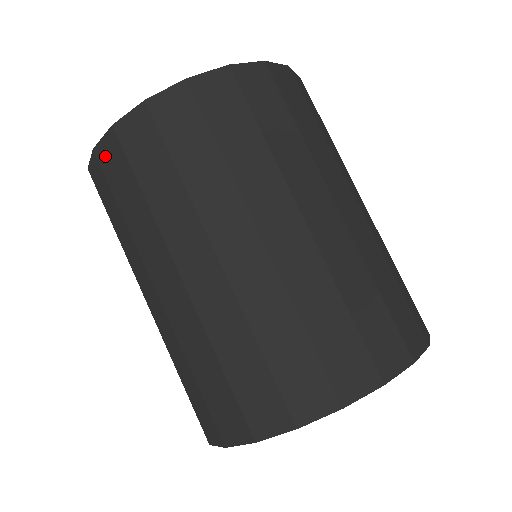
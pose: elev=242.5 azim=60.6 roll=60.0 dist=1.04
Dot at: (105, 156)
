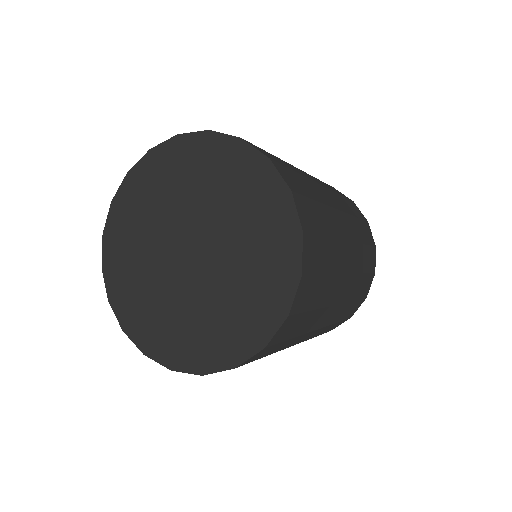
Dot at: occluded
